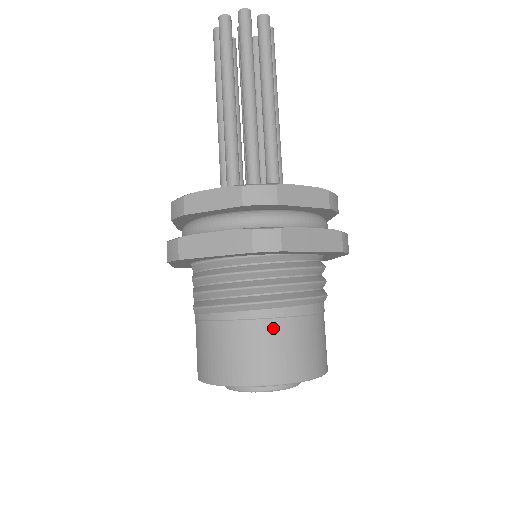
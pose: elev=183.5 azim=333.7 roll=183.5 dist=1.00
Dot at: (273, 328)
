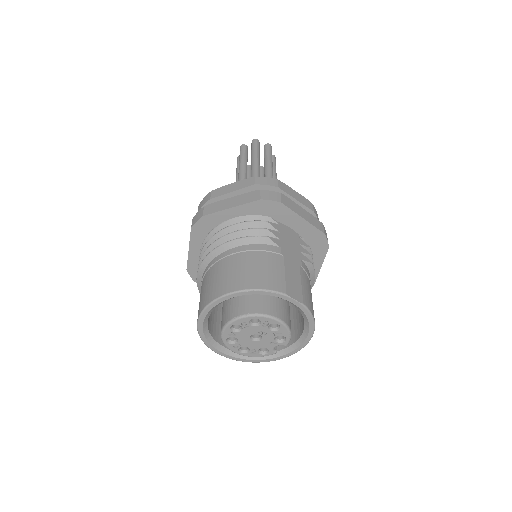
Dot at: (214, 269)
